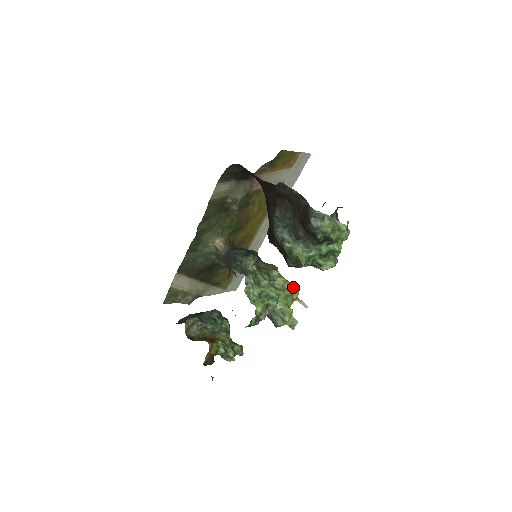
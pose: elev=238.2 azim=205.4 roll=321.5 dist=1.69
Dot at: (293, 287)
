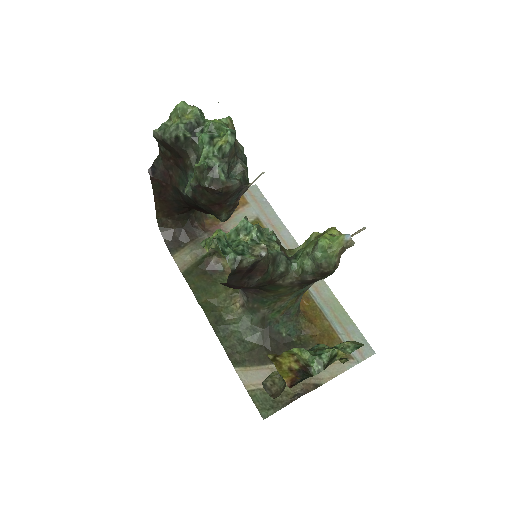
Dot at: (323, 233)
